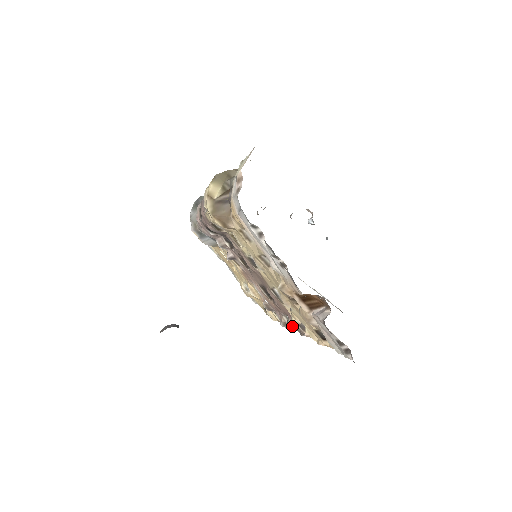
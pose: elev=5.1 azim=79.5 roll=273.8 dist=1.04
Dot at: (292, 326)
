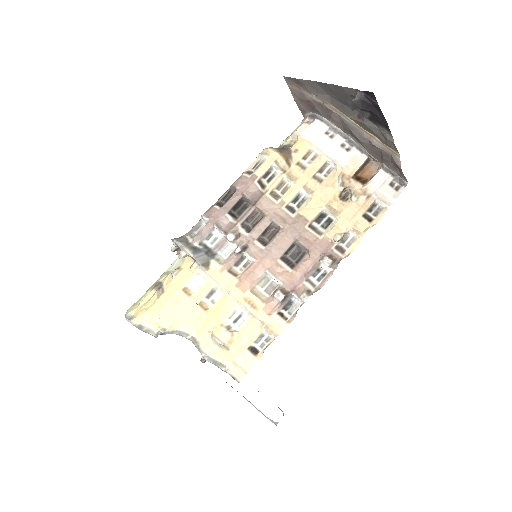
Dot at: (339, 239)
